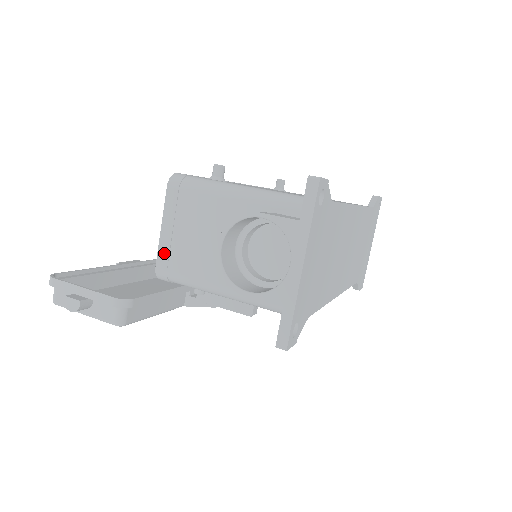
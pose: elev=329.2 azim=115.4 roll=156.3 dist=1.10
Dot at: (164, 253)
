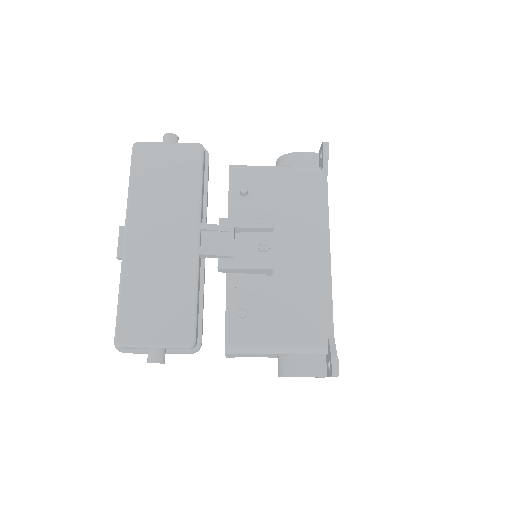
Dot at: occluded
